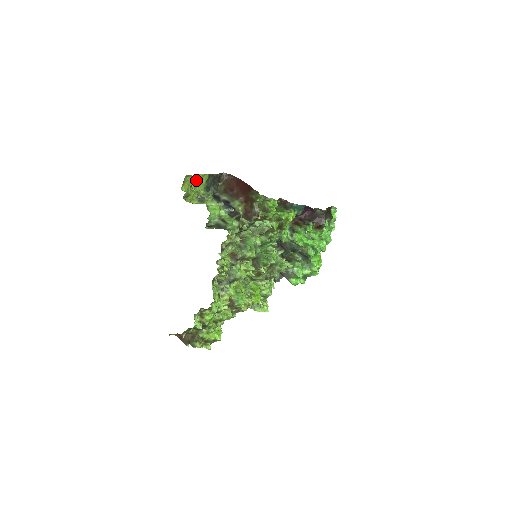
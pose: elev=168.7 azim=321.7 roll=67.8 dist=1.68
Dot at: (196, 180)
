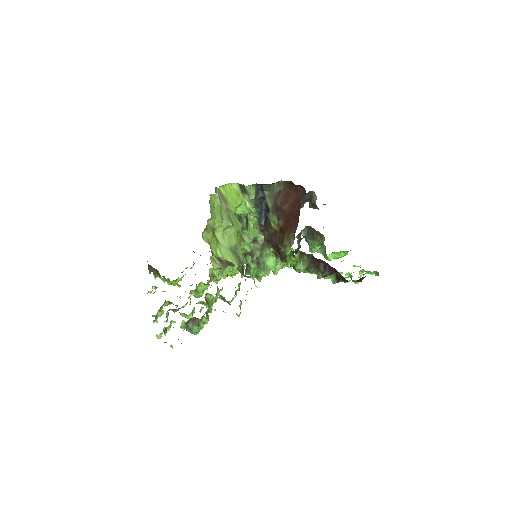
Dot at: occluded
